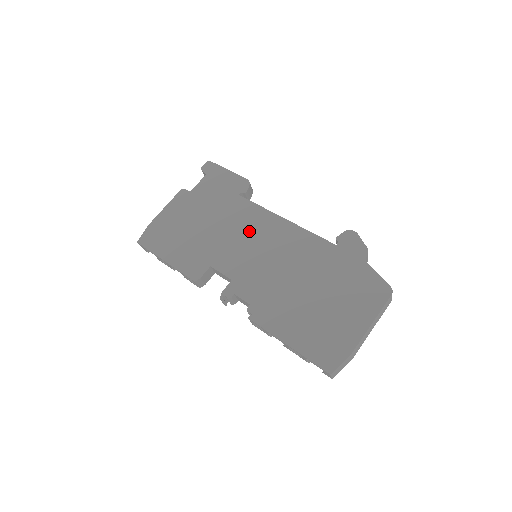
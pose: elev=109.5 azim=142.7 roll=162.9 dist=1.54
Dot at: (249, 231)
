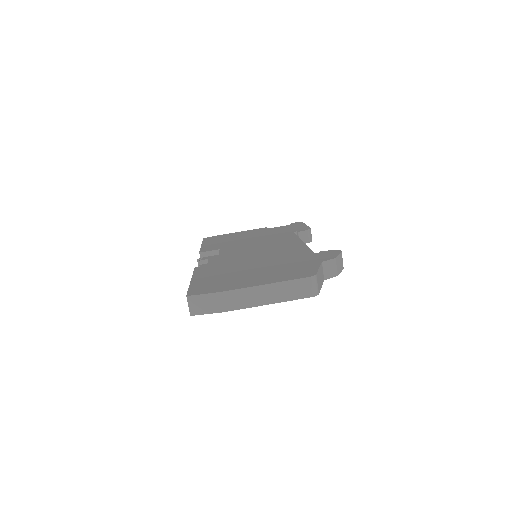
Dot at: (269, 242)
